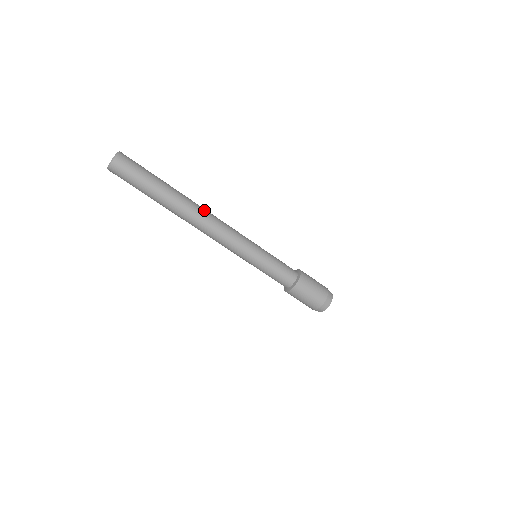
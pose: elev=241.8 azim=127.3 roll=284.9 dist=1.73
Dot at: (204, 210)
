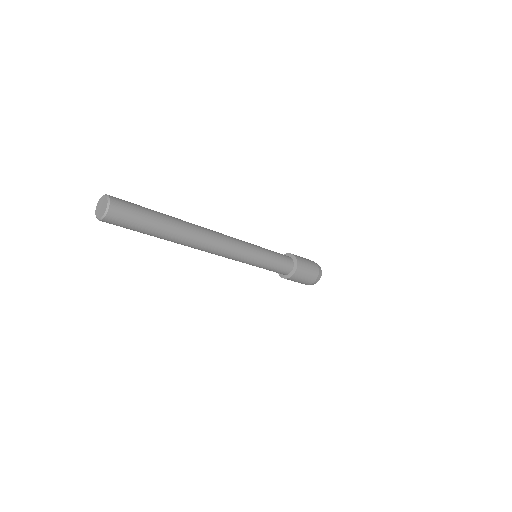
Dot at: (206, 229)
